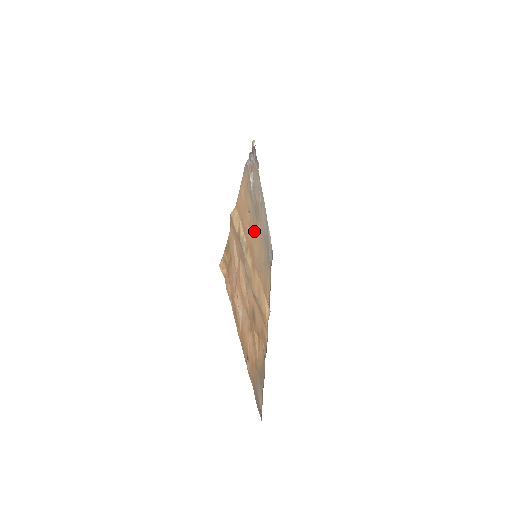
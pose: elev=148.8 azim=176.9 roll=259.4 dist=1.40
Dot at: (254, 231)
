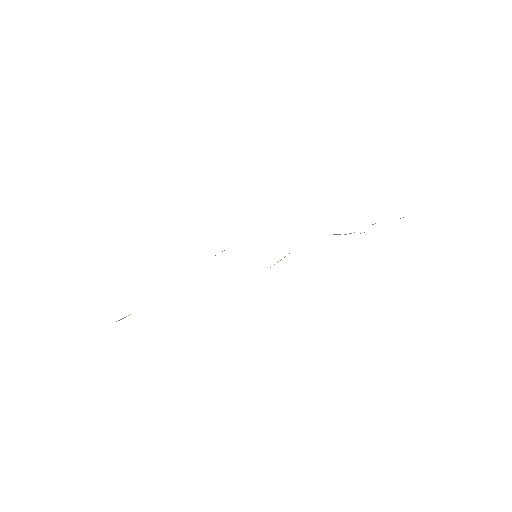
Dot at: occluded
